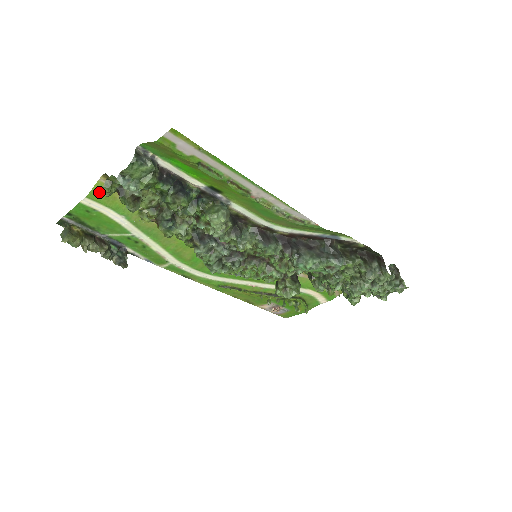
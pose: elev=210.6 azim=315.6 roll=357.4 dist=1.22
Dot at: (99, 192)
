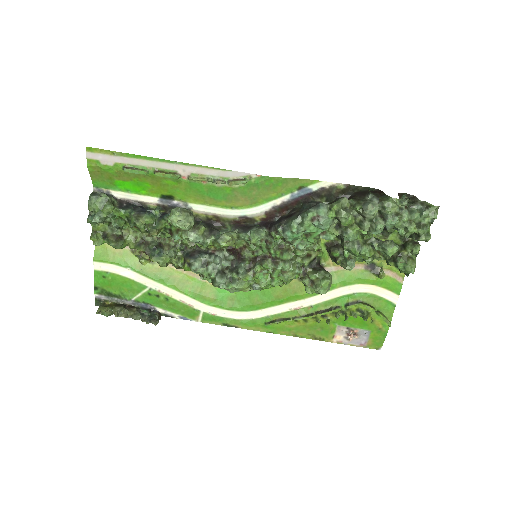
Dot at: (100, 252)
